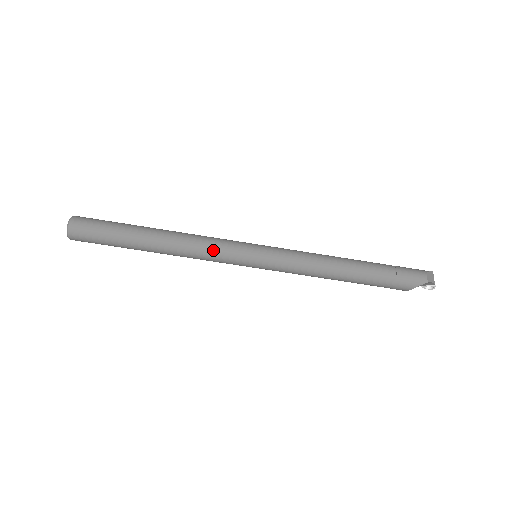
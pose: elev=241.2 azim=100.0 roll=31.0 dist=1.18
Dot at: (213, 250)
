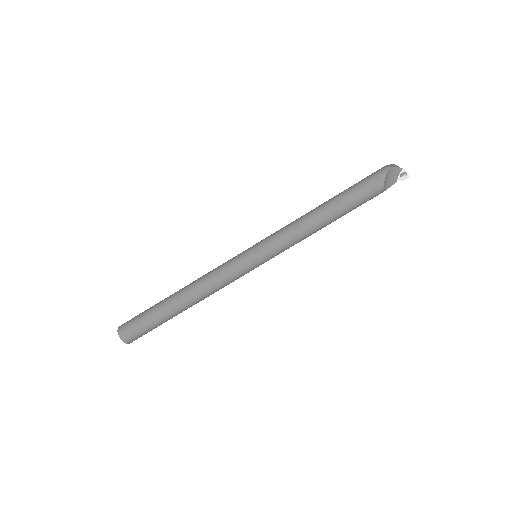
Dot at: (220, 271)
